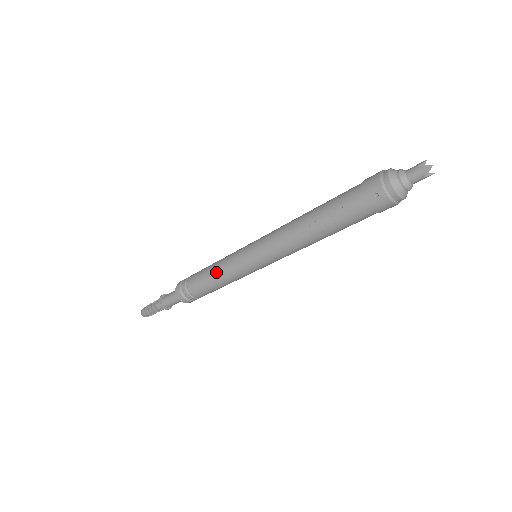
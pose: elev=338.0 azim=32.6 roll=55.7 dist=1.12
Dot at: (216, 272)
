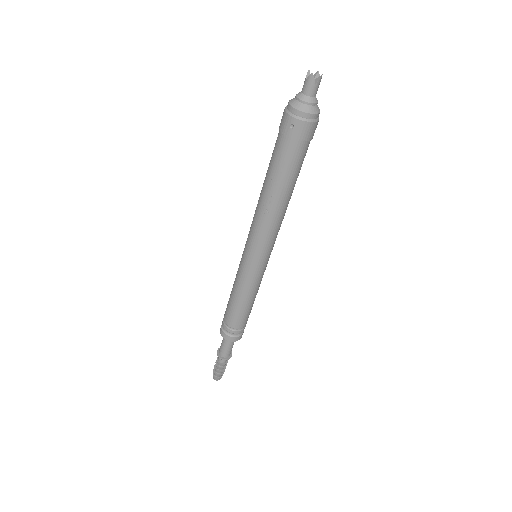
Dot at: (236, 293)
